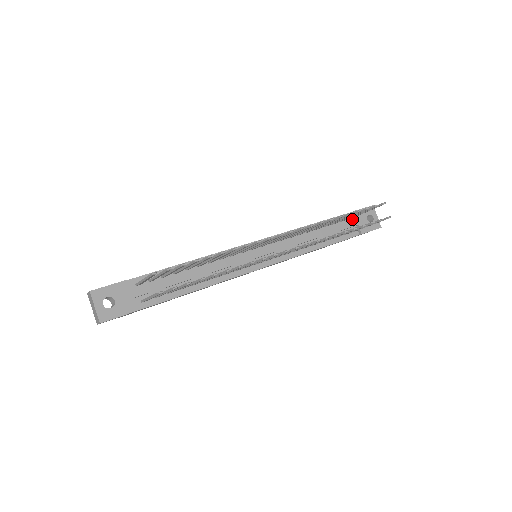
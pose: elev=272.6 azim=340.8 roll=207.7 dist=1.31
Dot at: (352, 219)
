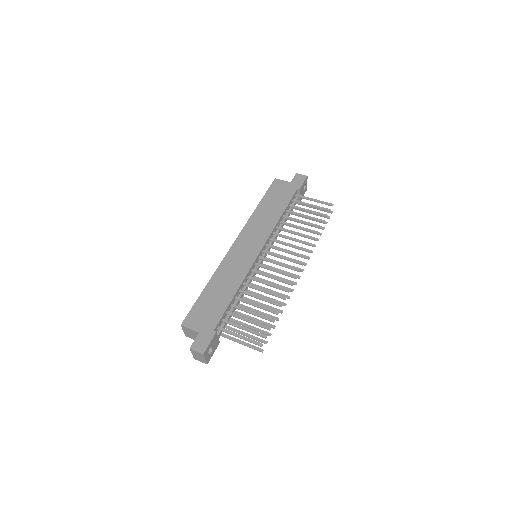
Dot at: (297, 194)
